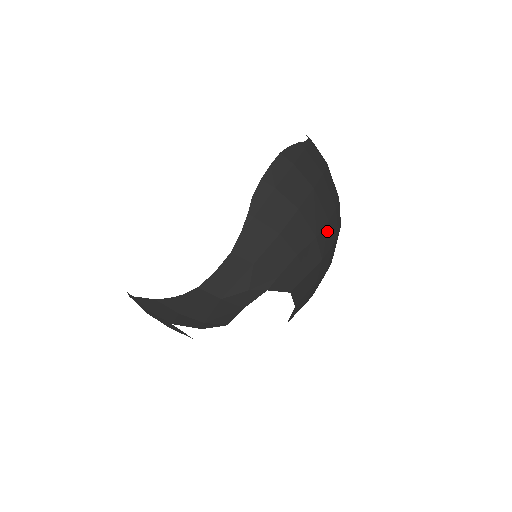
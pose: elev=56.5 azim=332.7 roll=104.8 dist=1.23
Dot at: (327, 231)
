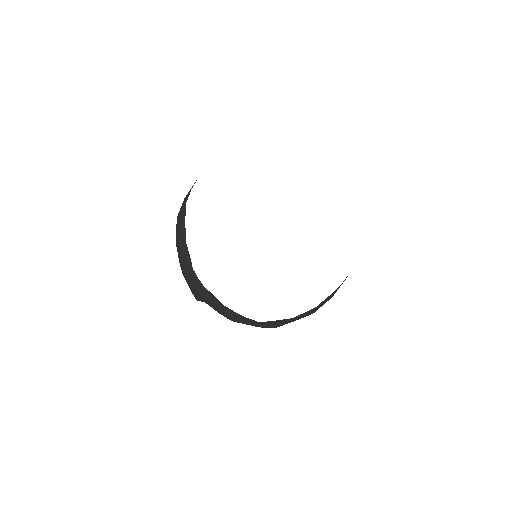
Dot at: occluded
